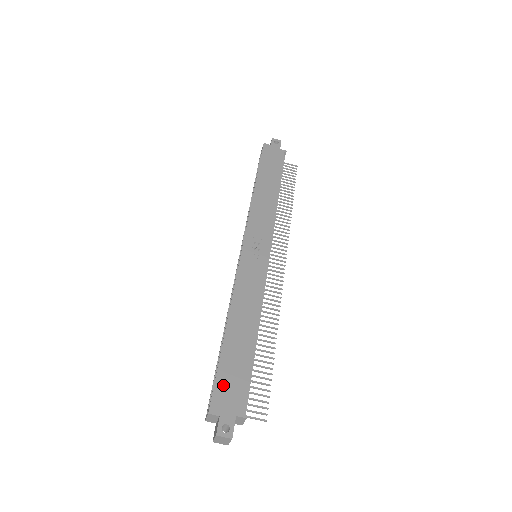
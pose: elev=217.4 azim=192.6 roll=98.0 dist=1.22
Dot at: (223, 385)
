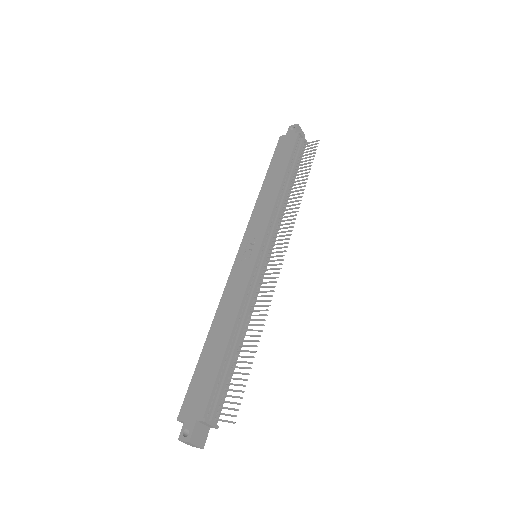
Dot at: (193, 392)
